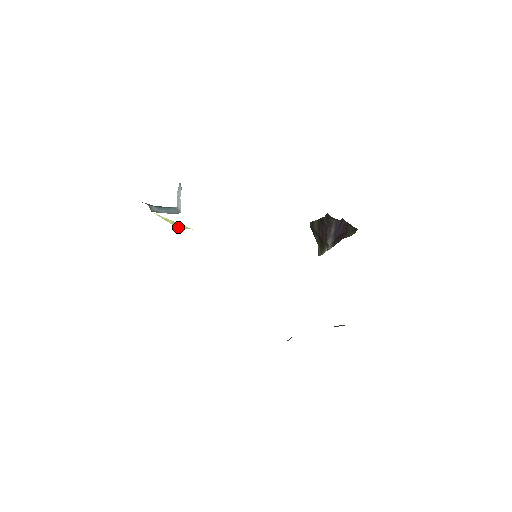
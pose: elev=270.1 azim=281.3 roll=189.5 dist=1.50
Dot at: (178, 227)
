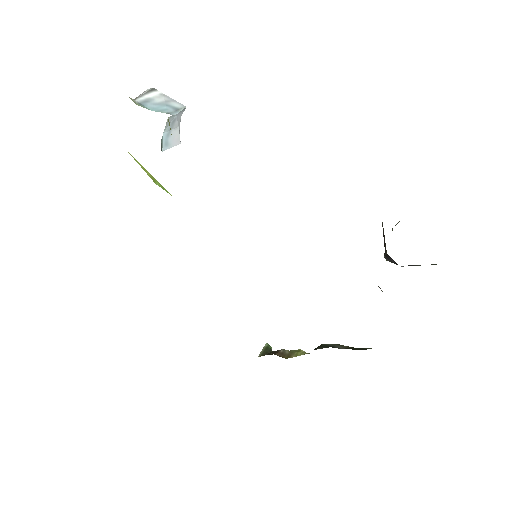
Dot at: occluded
